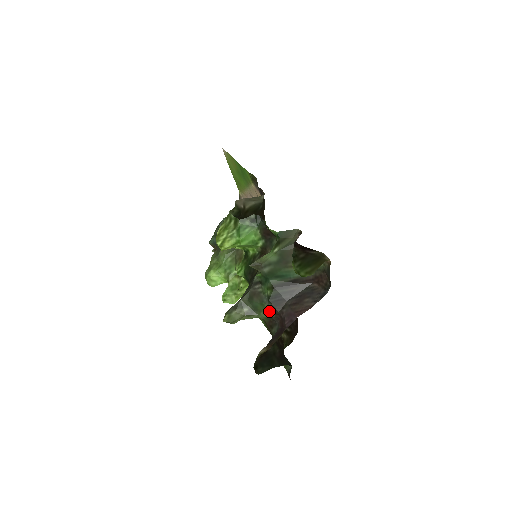
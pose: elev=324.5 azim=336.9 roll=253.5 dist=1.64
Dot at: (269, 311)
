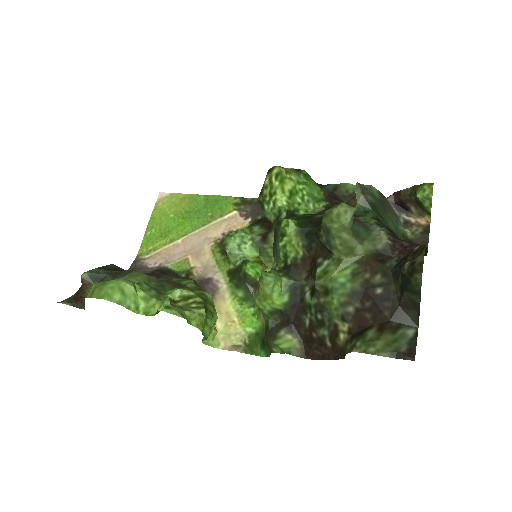
Dot at: (386, 234)
